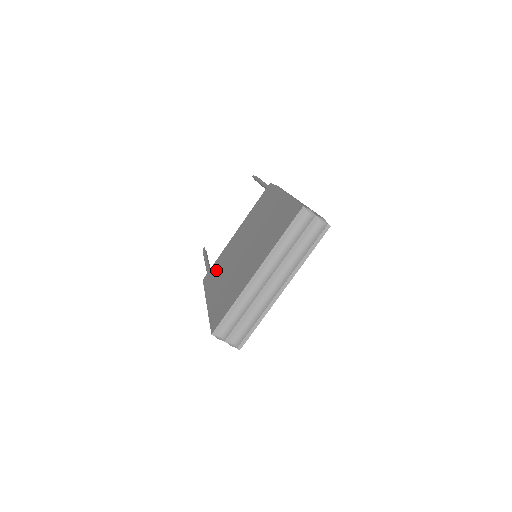
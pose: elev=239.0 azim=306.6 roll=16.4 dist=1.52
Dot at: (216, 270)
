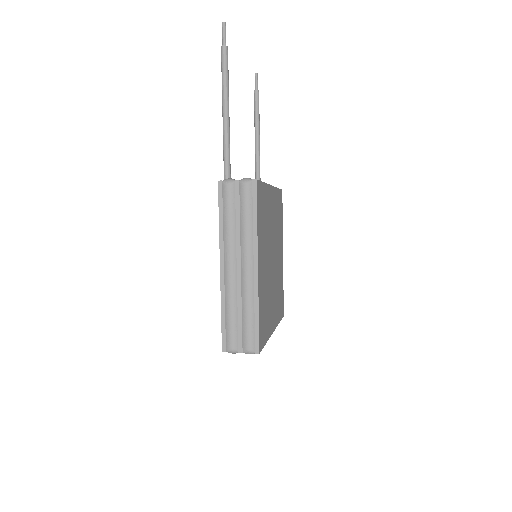
Dot at: occluded
